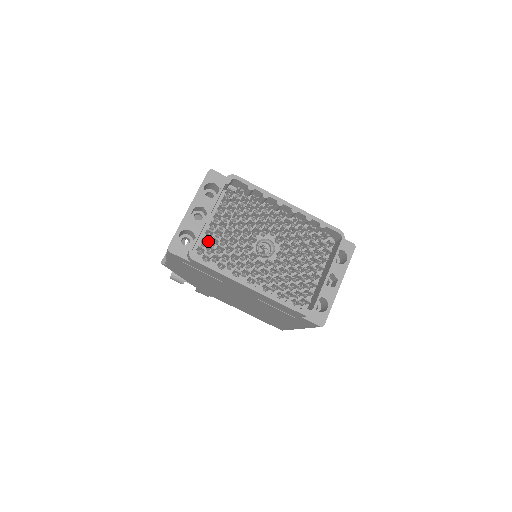
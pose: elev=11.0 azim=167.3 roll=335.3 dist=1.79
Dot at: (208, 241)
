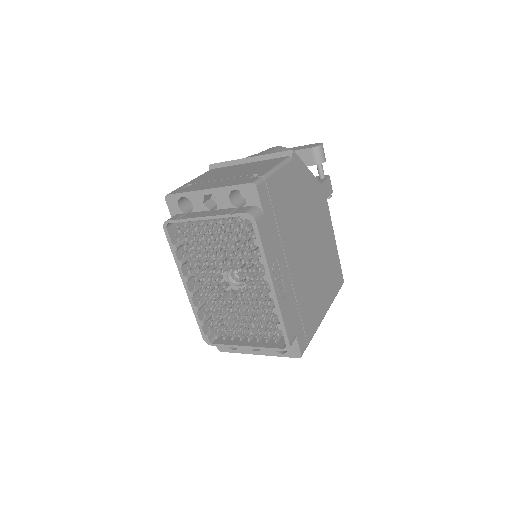
Dot at: (188, 231)
